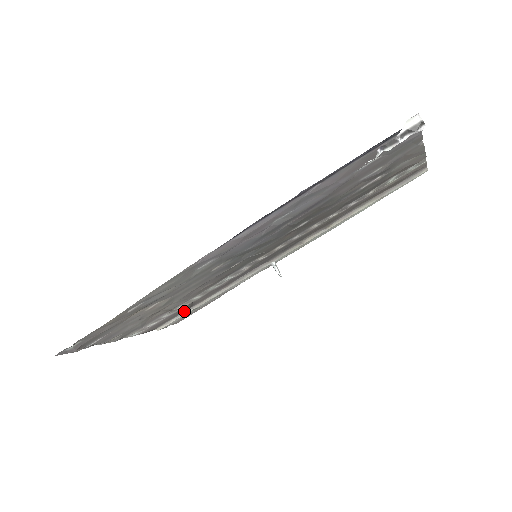
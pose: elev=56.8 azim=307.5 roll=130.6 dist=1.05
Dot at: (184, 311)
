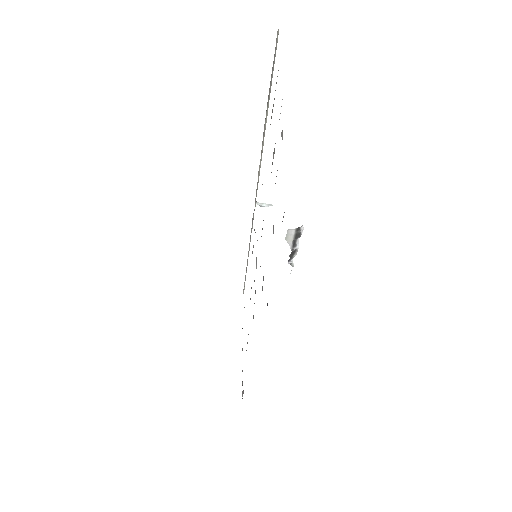
Dot at: occluded
